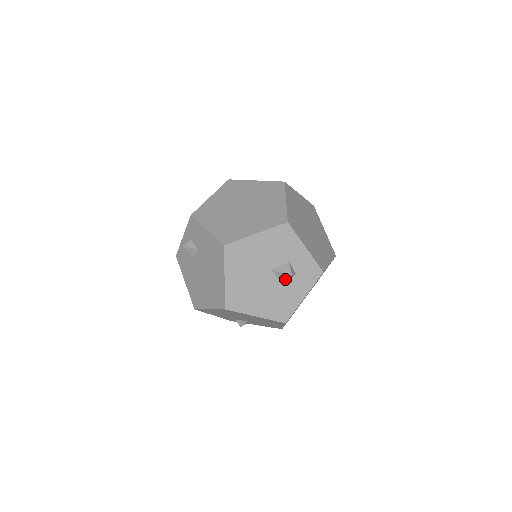
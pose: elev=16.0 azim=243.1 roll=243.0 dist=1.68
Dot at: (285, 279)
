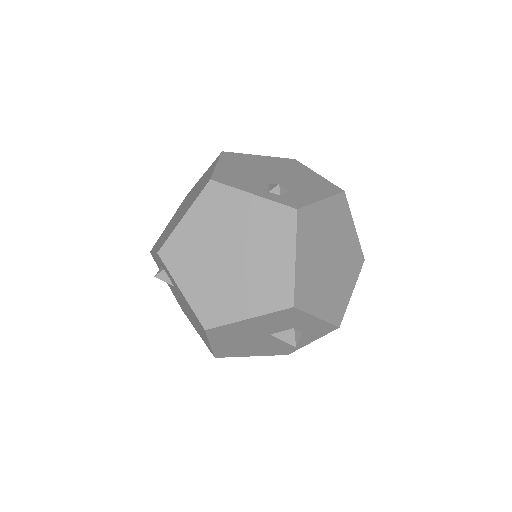
Dot at: occluded
